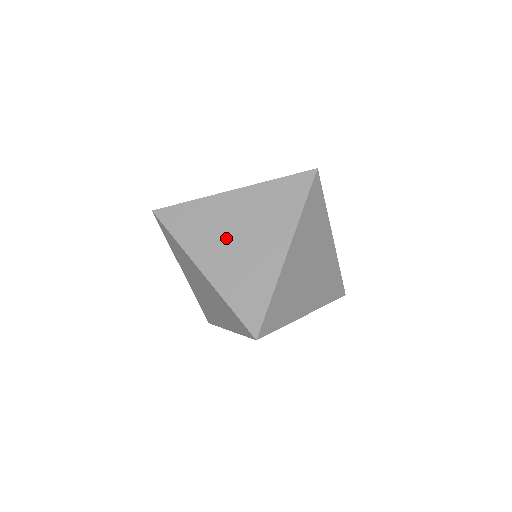
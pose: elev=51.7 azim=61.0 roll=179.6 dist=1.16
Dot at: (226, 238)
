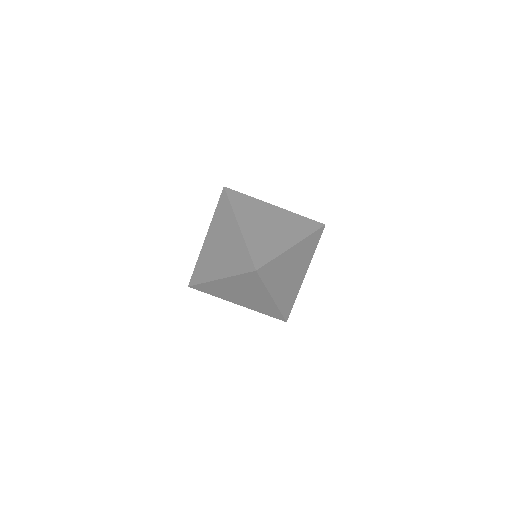
Dot at: (217, 255)
